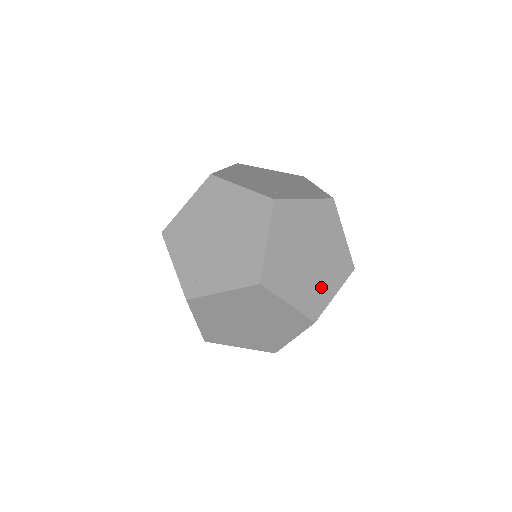
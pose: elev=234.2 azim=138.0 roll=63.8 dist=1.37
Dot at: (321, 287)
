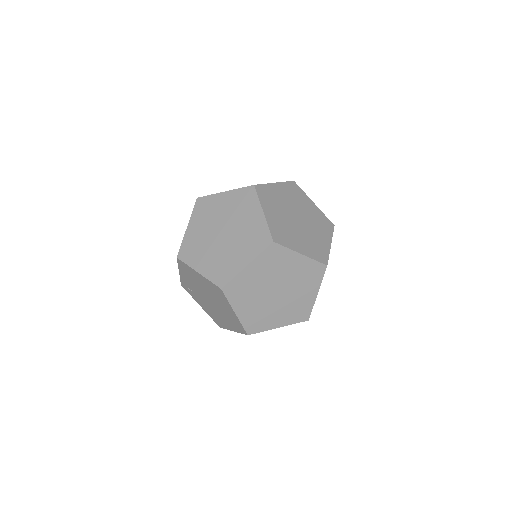
Dot at: occluded
